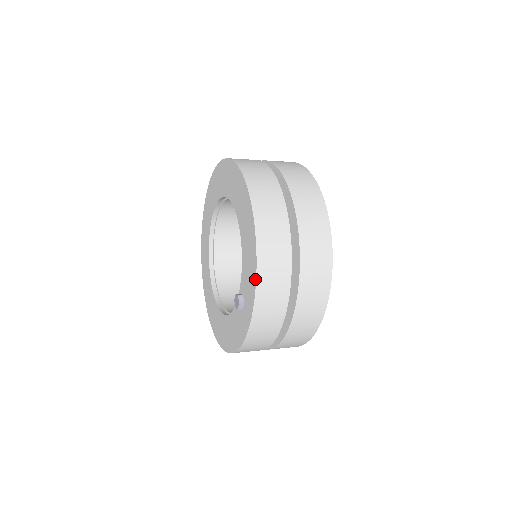
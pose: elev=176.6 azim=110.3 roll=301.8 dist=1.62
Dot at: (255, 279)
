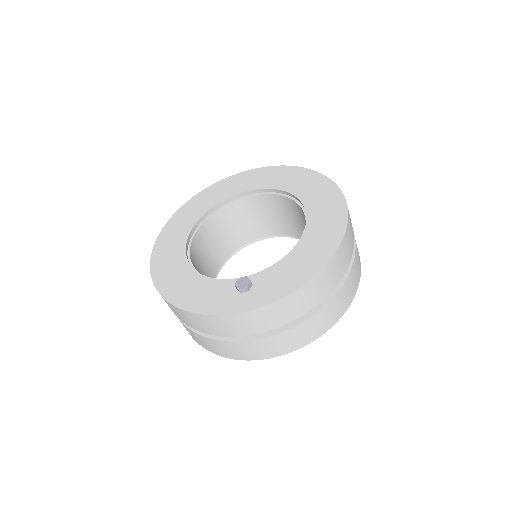
Dot at: (291, 291)
